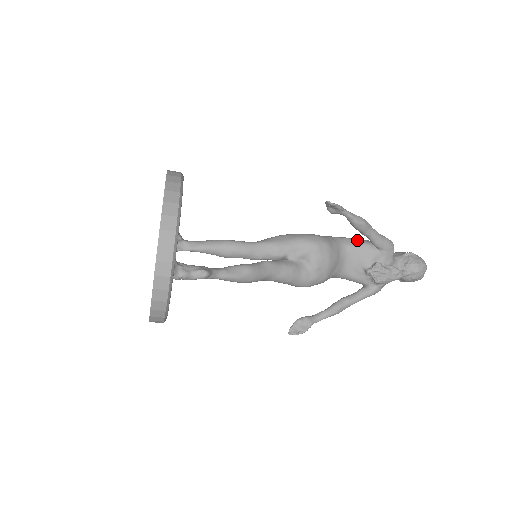
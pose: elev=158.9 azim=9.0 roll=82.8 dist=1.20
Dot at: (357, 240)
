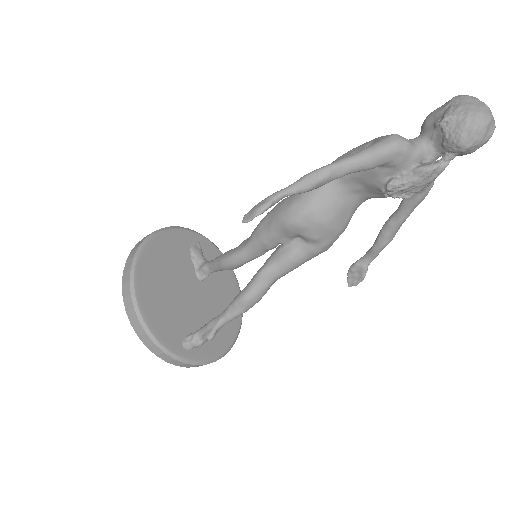
Dot at: occluded
